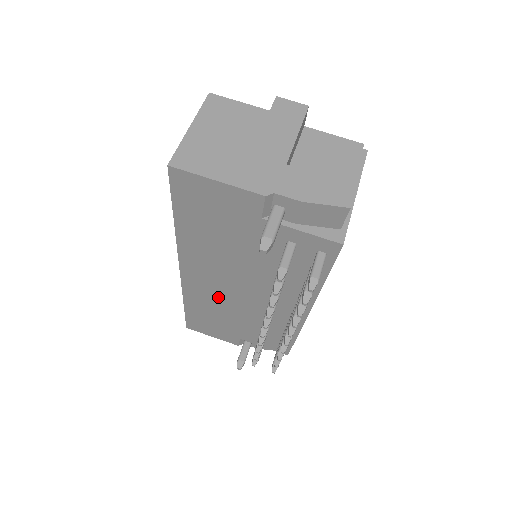
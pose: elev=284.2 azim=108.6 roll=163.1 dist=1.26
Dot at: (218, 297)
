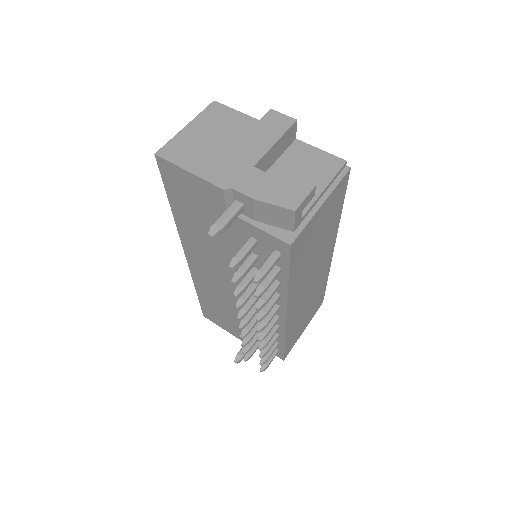
Dot at: (217, 287)
